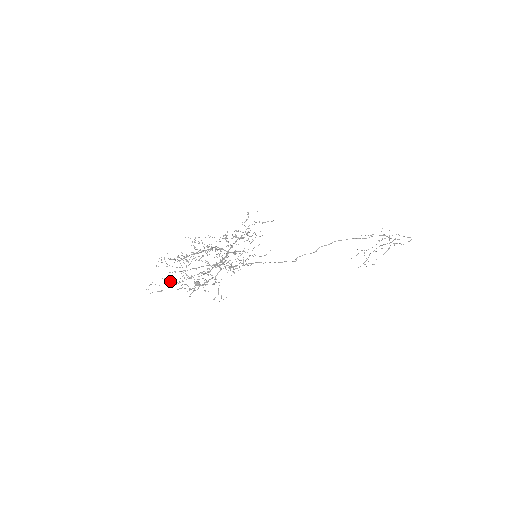
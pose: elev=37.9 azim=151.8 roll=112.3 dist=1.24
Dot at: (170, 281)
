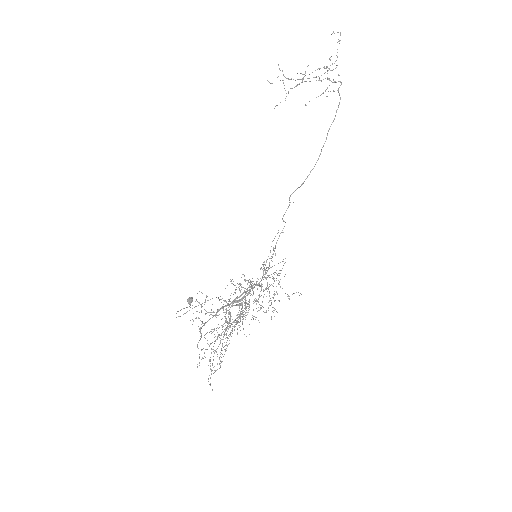
Dot at: (220, 366)
